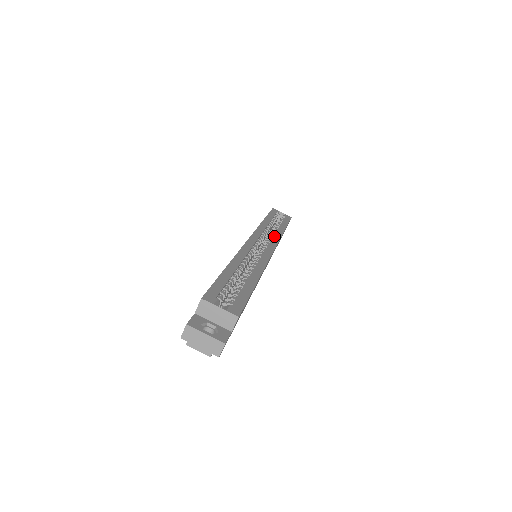
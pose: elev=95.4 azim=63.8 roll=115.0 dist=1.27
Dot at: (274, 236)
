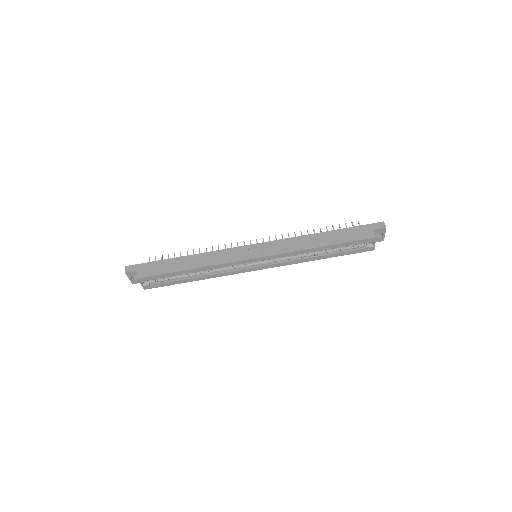
Dot at: (290, 262)
